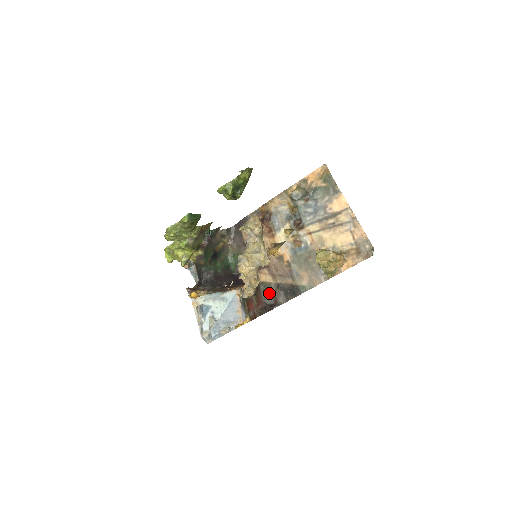
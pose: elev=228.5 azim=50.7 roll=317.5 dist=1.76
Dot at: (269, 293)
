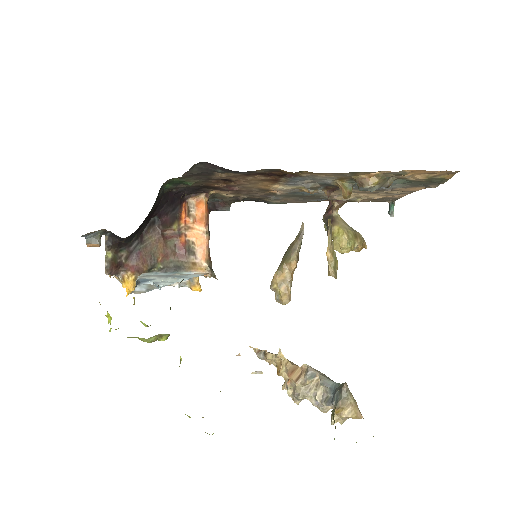
Dot at: occluded
